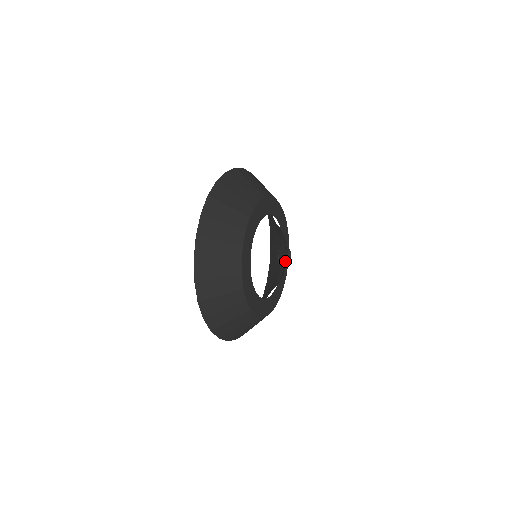
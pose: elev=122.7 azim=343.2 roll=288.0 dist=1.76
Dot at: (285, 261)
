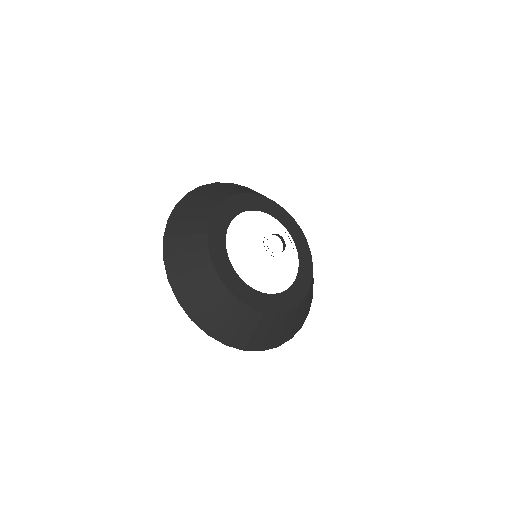
Dot at: occluded
